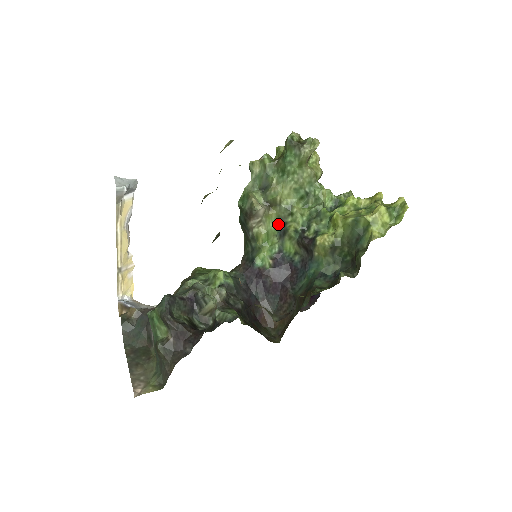
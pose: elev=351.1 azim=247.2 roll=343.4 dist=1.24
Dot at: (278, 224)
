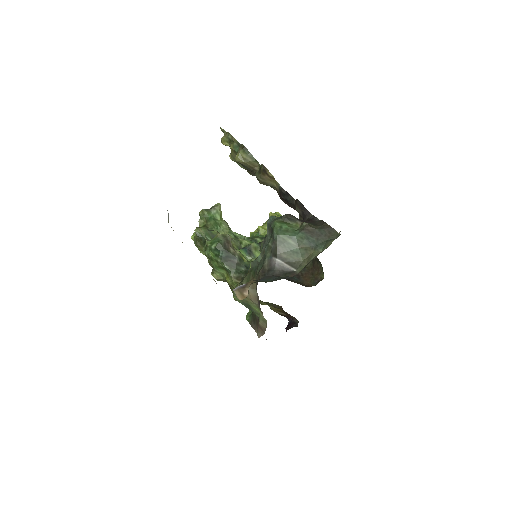
Dot at: (242, 249)
